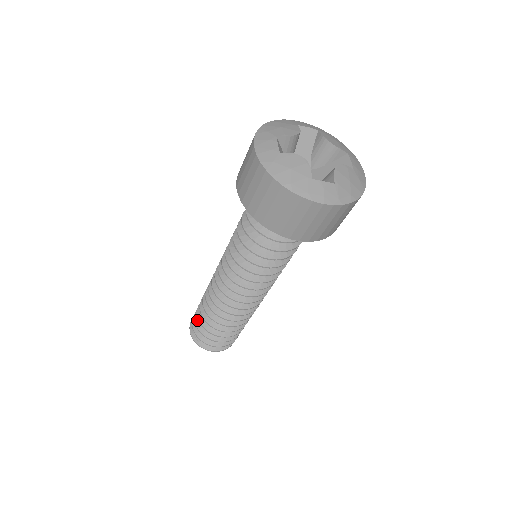
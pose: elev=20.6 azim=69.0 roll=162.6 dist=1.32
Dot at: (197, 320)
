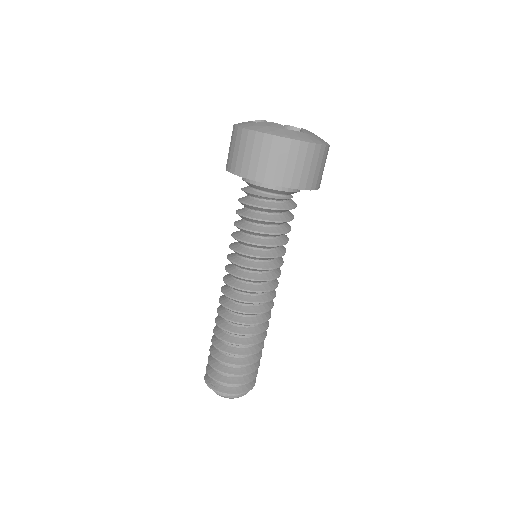
Dot at: (211, 362)
